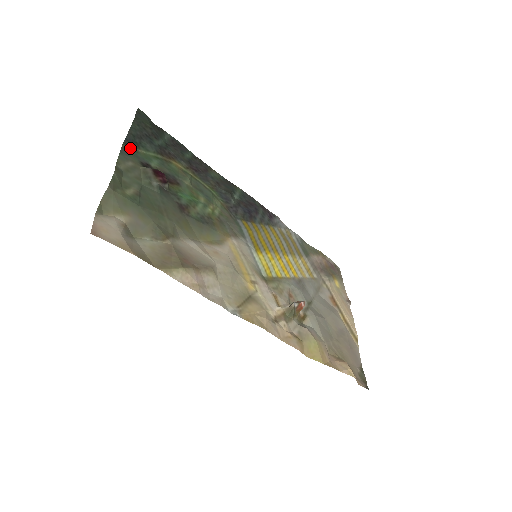
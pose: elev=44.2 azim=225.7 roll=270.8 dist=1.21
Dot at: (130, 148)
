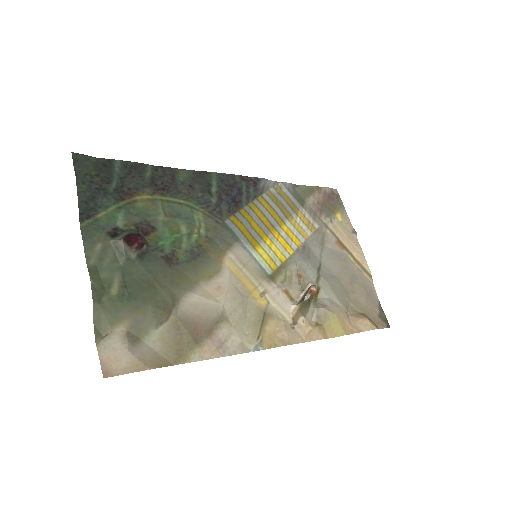
Dot at: (89, 221)
